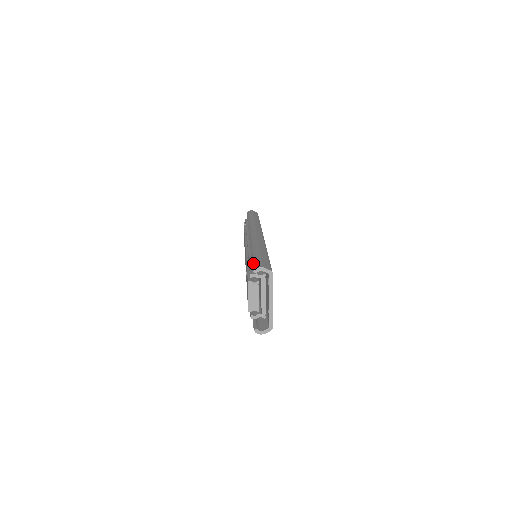
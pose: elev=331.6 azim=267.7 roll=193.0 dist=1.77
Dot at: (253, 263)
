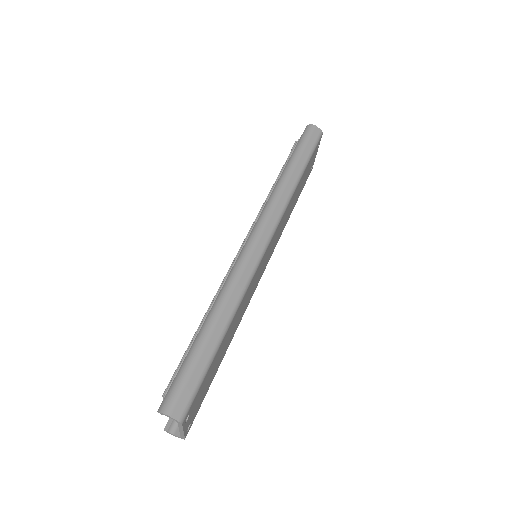
Dot at: (174, 381)
